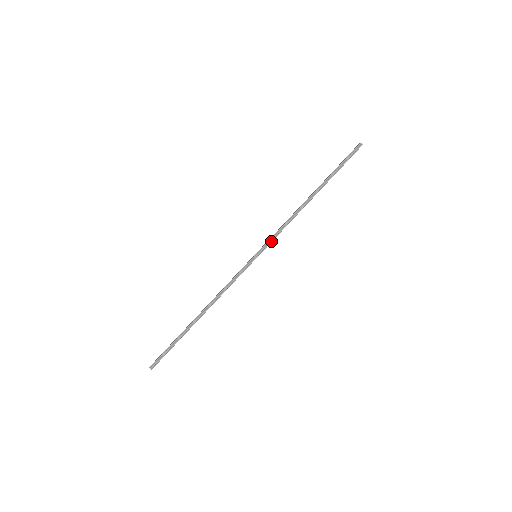
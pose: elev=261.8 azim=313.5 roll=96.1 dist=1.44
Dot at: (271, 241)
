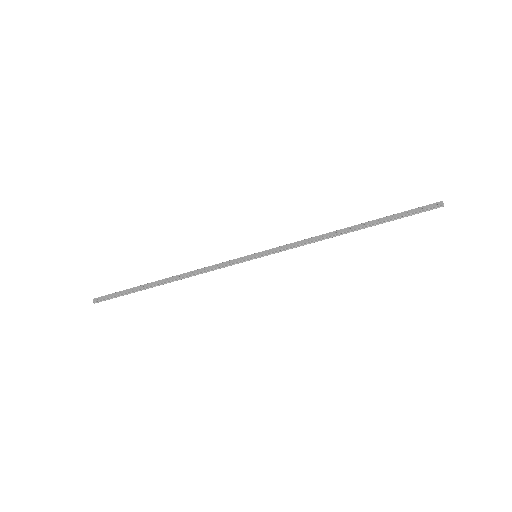
Dot at: (281, 251)
